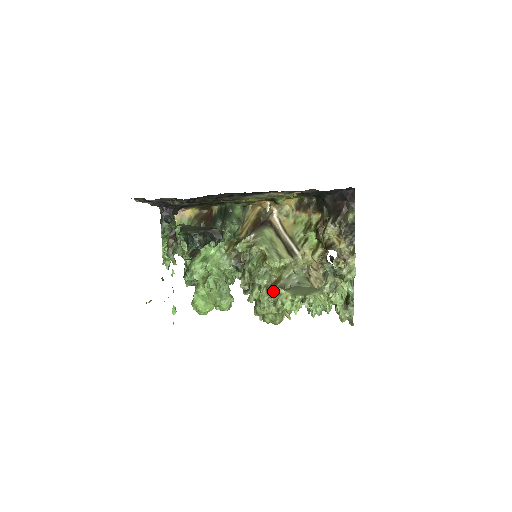
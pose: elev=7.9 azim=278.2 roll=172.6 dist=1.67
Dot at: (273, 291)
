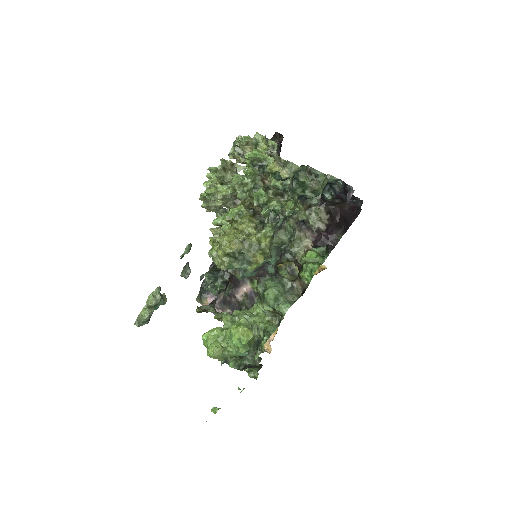
Dot at: (216, 219)
